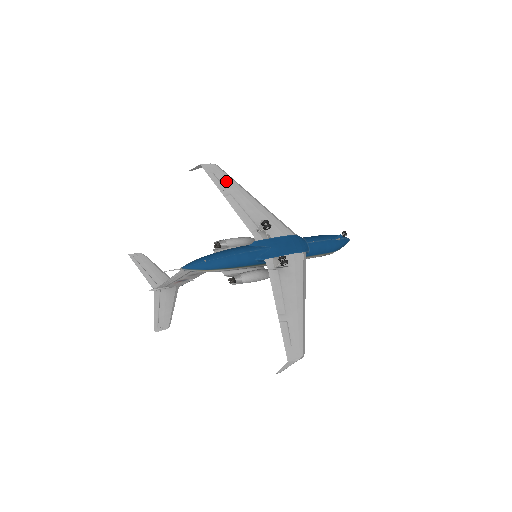
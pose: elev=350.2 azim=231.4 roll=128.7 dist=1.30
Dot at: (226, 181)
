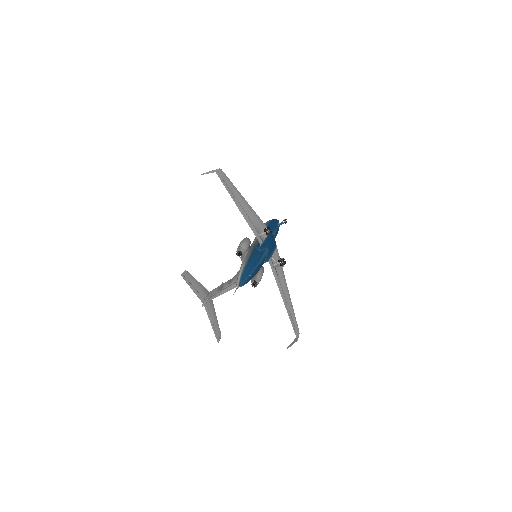
Dot at: (232, 187)
